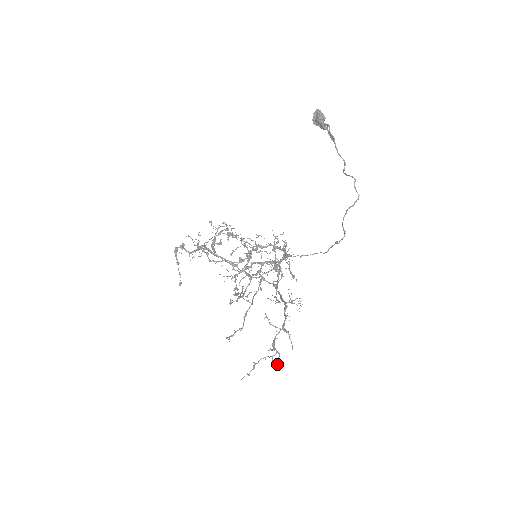
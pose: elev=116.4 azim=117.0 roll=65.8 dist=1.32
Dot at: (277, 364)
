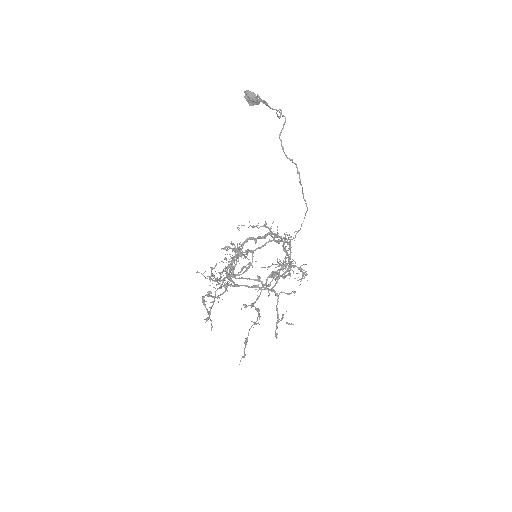
Dot at: occluded
